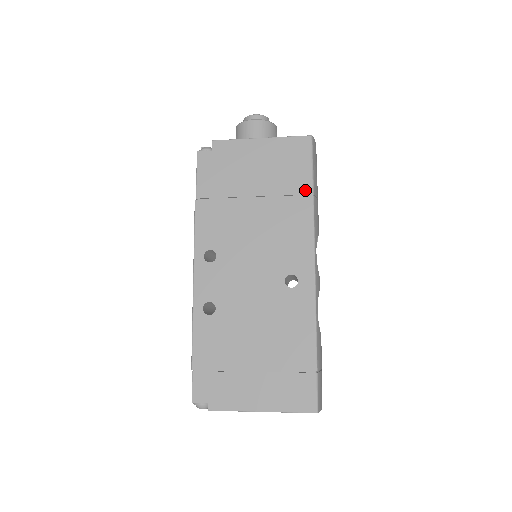
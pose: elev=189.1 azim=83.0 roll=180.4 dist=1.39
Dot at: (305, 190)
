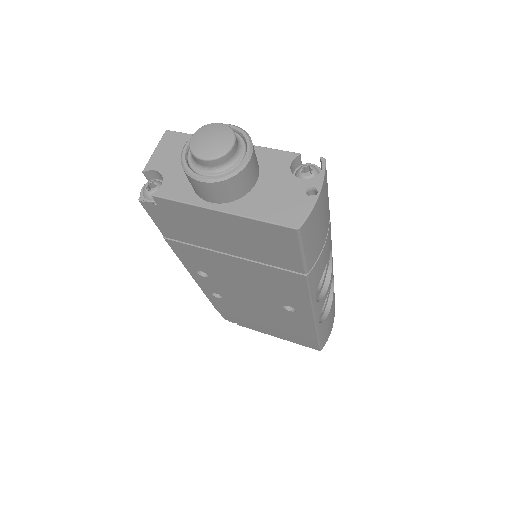
Dot at: (295, 269)
